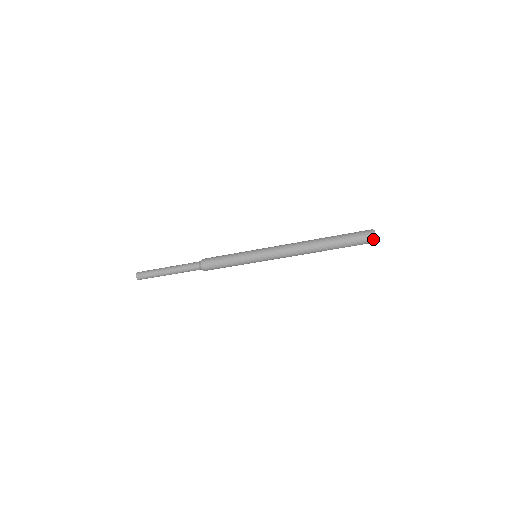
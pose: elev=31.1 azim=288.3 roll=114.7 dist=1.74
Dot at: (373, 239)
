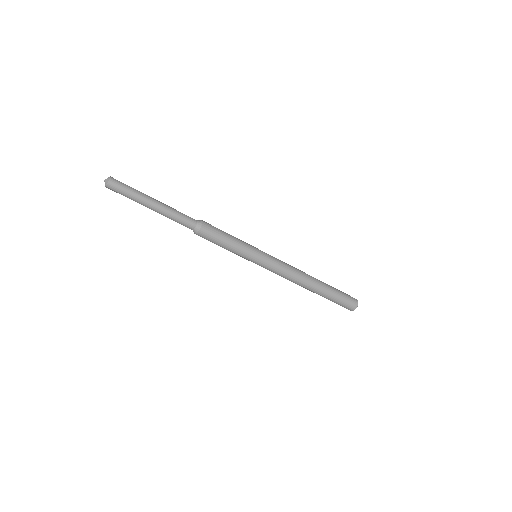
Dot at: (356, 307)
